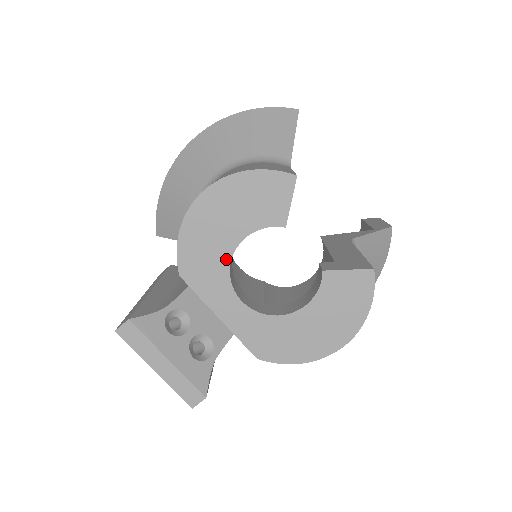
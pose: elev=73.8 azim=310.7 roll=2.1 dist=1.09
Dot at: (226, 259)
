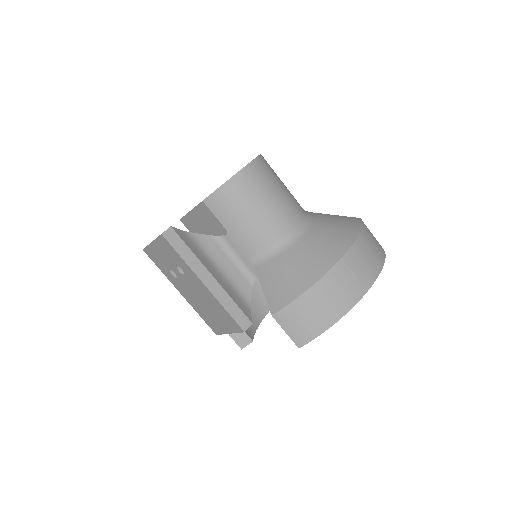
Dot at: occluded
